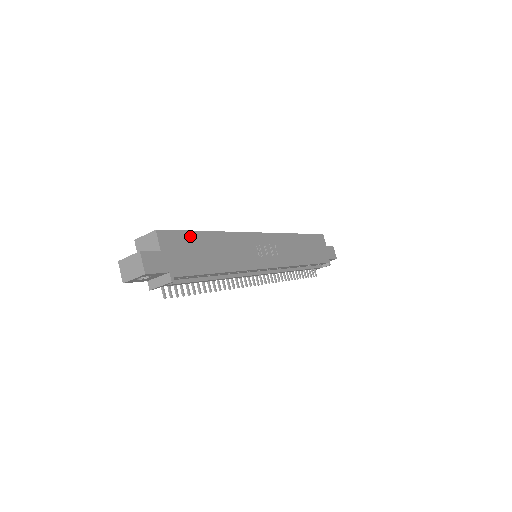
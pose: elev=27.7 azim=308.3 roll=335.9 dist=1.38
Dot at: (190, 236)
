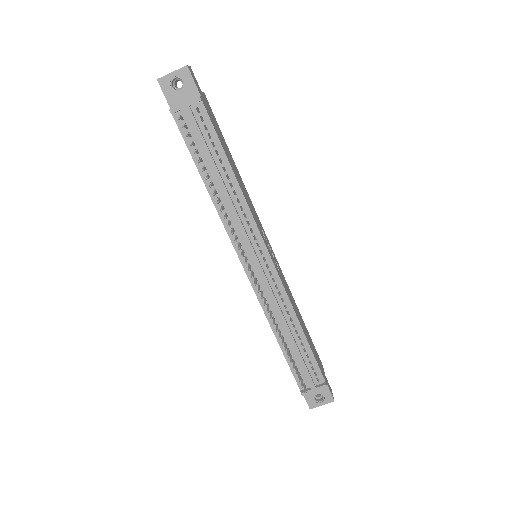
Dot at: (221, 134)
